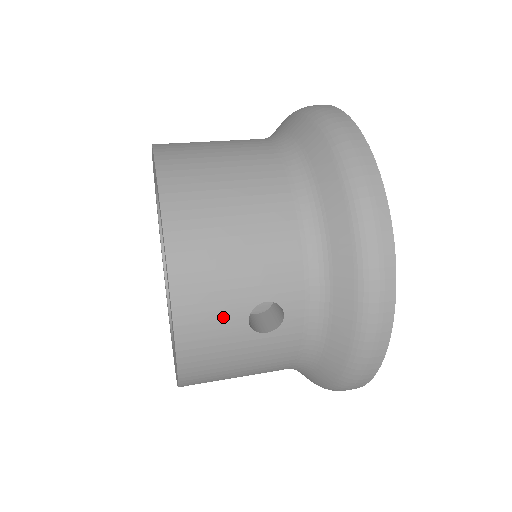
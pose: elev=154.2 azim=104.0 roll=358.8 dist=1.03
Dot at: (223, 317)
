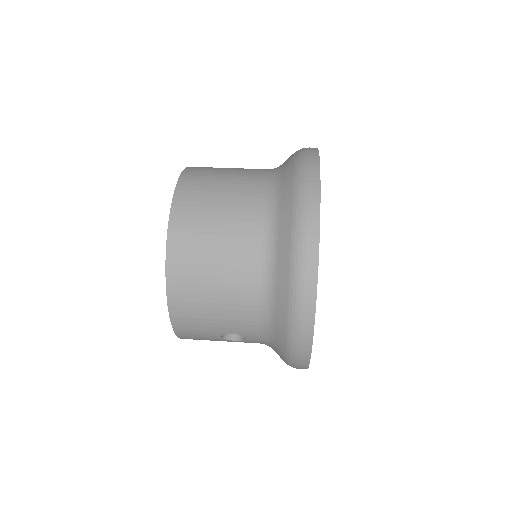
Dot at: (205, 334)
